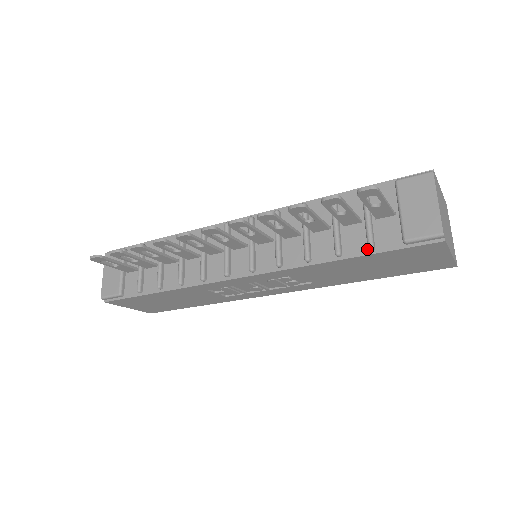
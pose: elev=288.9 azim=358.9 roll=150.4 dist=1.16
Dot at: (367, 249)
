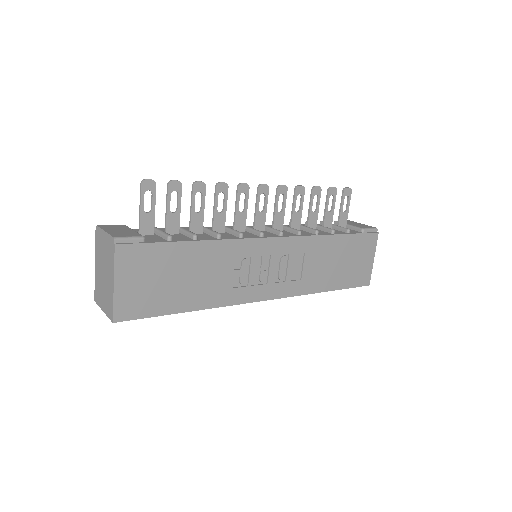
Dot at: (346, 233)
